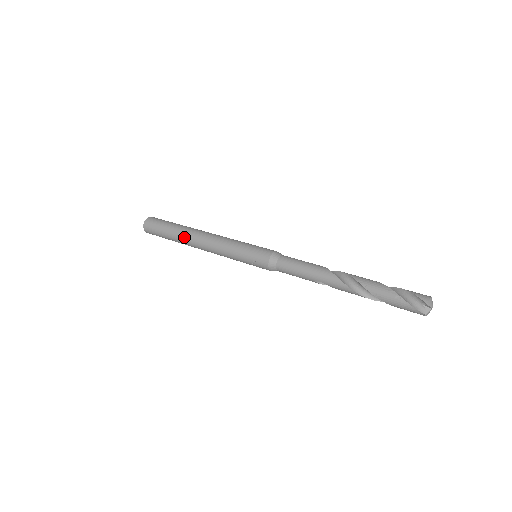
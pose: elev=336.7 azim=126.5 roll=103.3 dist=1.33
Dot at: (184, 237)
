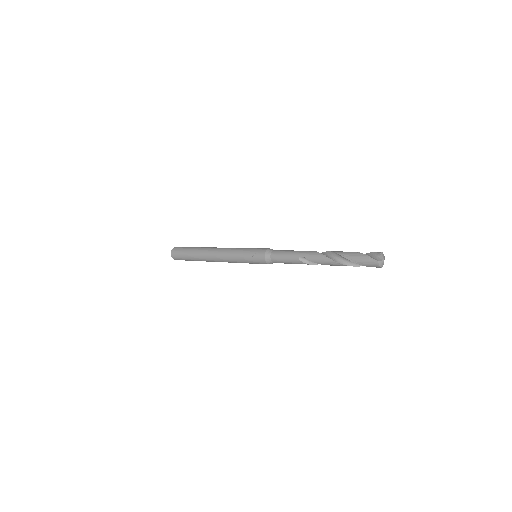
Dot at: (203, 250)
